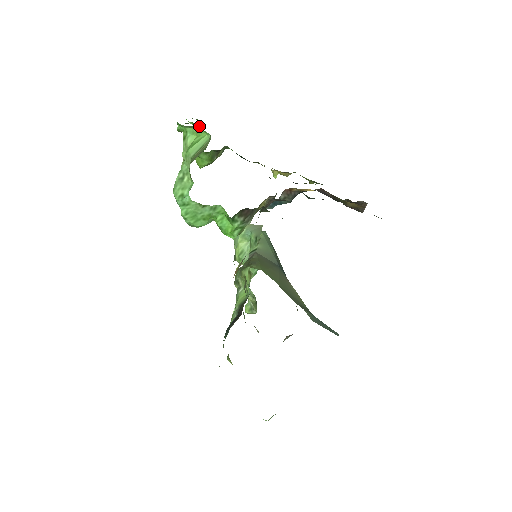
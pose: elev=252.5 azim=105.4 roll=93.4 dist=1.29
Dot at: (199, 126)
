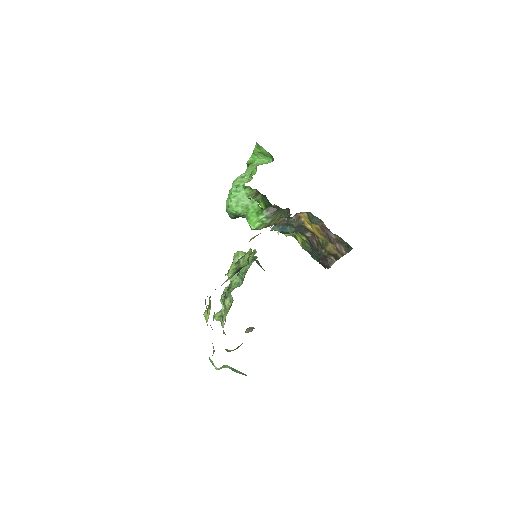
Dot at: (256, 171)
